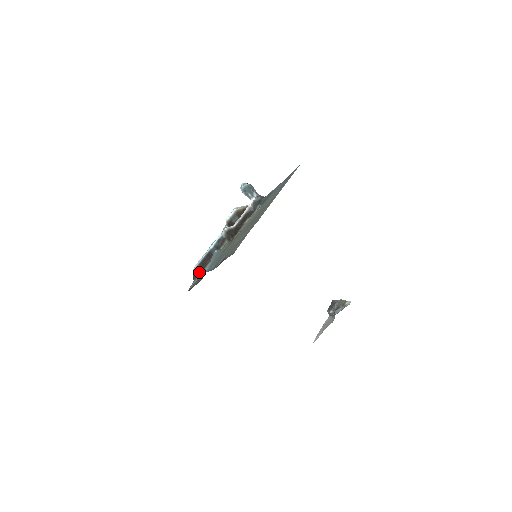
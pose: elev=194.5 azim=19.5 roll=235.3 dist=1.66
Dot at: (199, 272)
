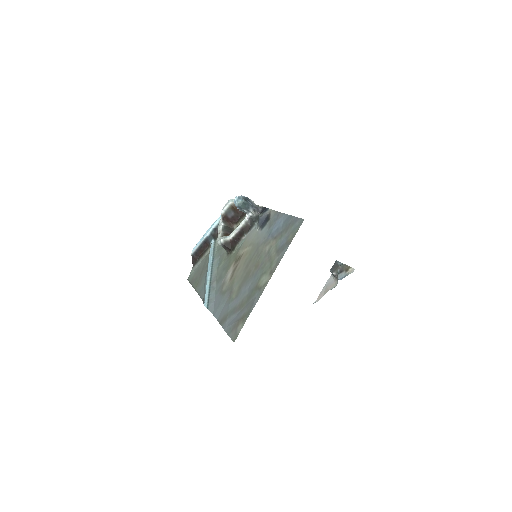
Dot at: (197, 258)
